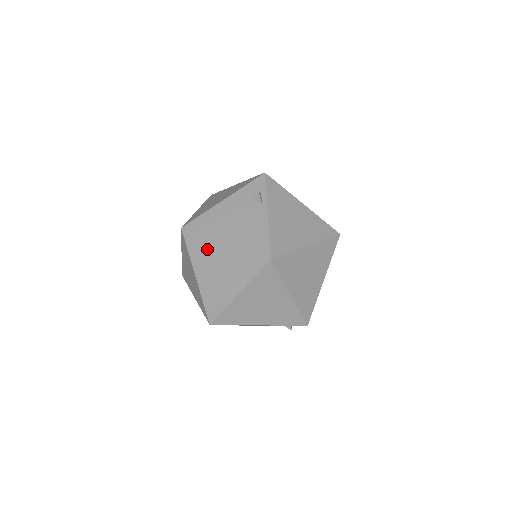
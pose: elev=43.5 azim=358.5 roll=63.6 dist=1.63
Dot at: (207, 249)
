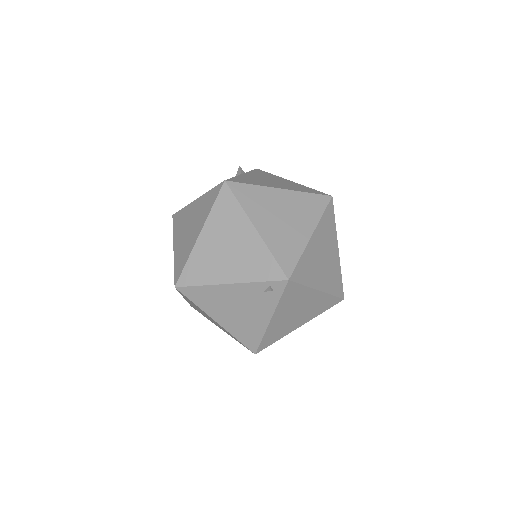
Dot at: (185, 215)
